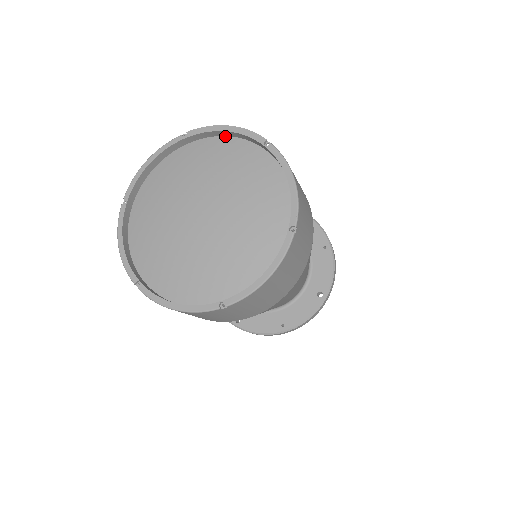
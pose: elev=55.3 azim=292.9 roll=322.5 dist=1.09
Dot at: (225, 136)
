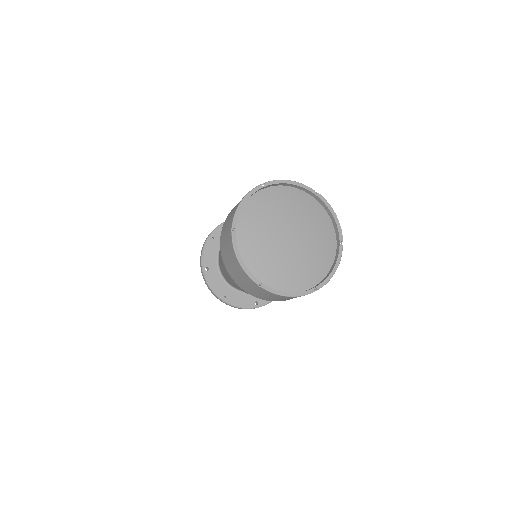
Dot at: (328, 214)
